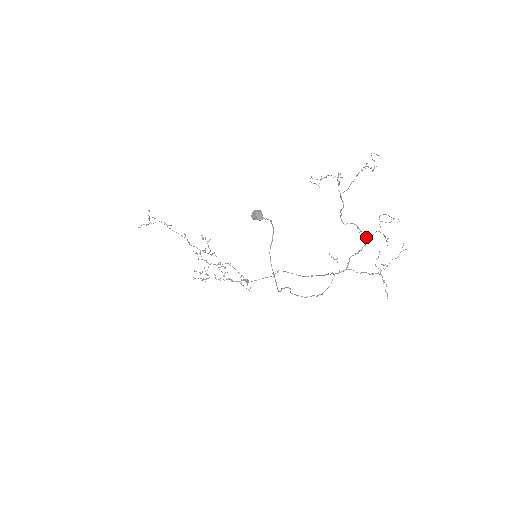
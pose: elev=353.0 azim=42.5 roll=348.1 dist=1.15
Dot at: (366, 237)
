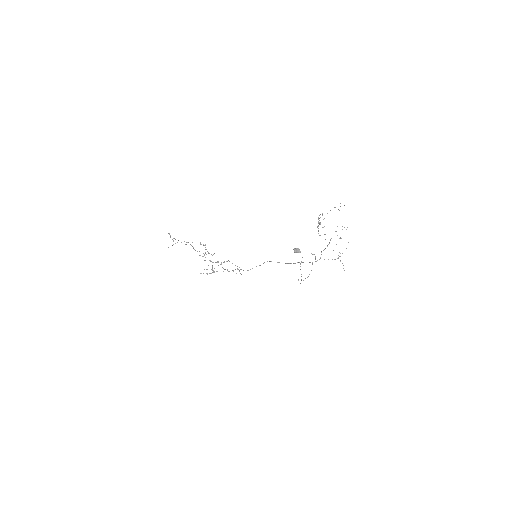
Dot at: (330, 239)
